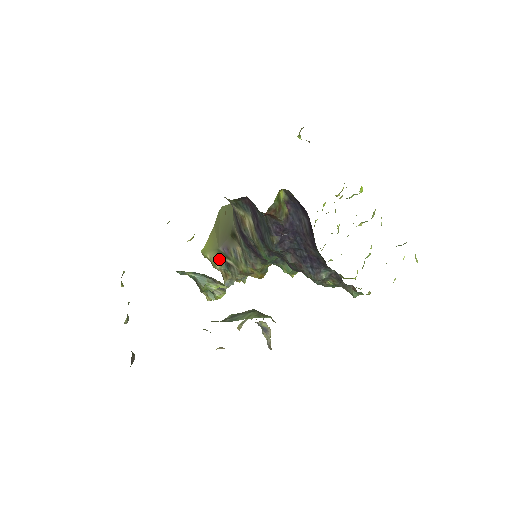
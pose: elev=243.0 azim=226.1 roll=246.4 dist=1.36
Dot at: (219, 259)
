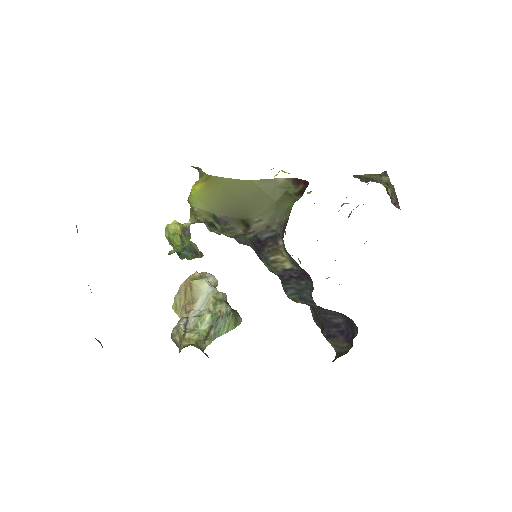
Dot at: (207, 219)
